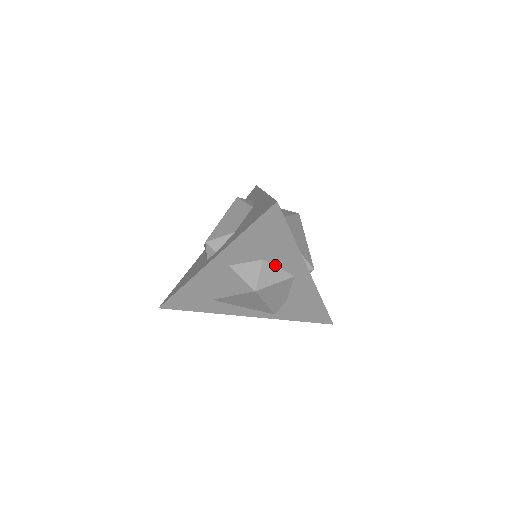
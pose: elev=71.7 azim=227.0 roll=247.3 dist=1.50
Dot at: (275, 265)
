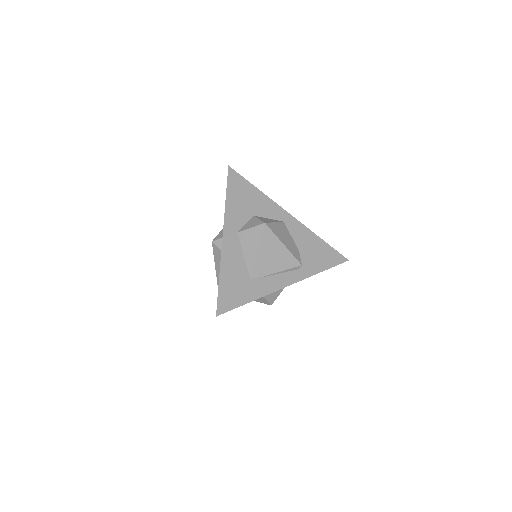
Dot at: (264, 217)
